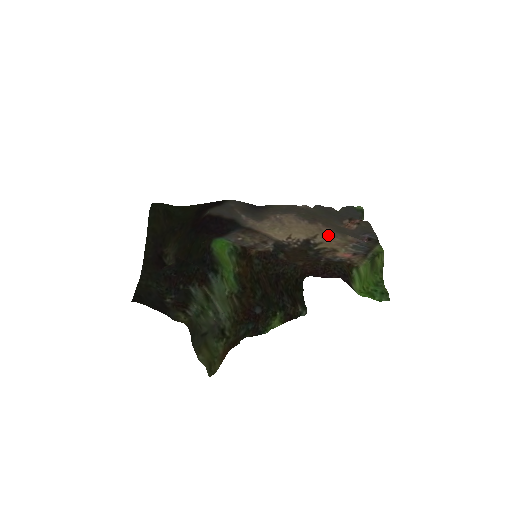
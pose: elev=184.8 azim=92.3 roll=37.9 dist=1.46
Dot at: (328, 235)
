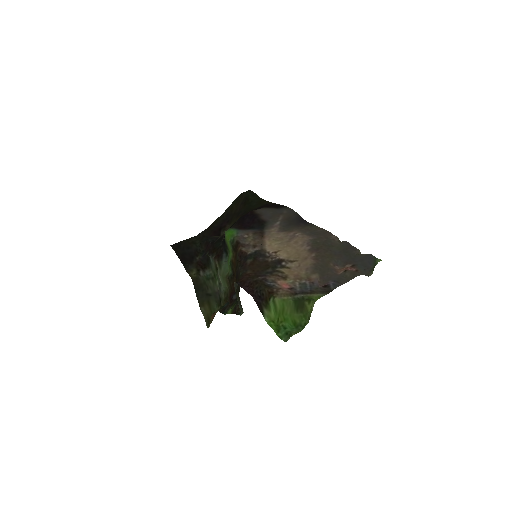
Dot at: (303, 265)
